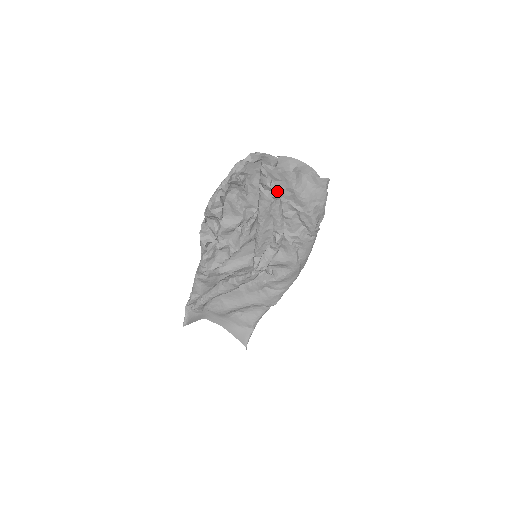
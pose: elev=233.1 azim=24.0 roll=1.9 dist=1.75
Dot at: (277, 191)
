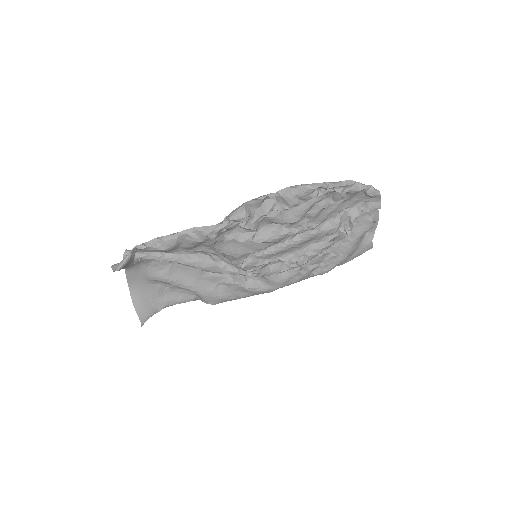
Dot at: occluded
